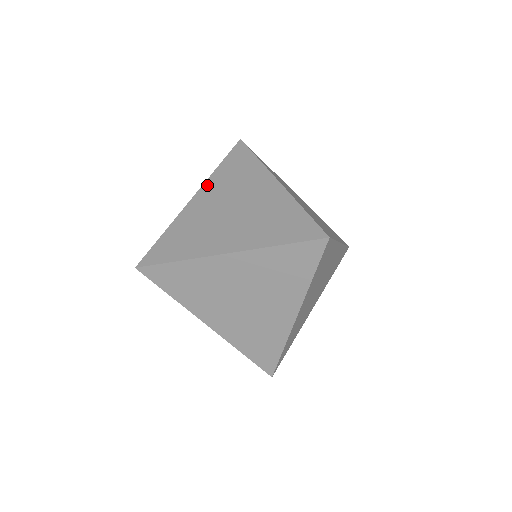
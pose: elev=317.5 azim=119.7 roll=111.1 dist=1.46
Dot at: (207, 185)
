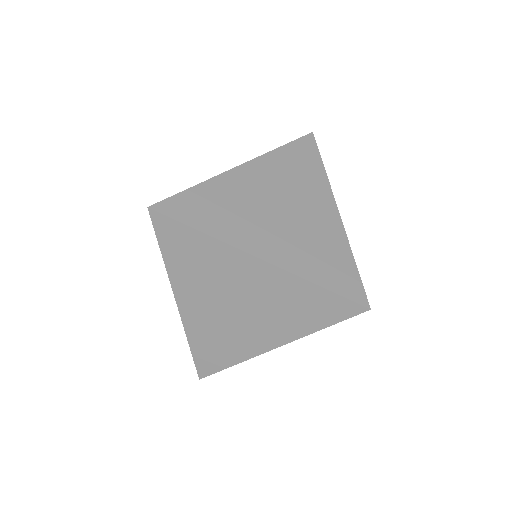
Dot at: (262, 161)
